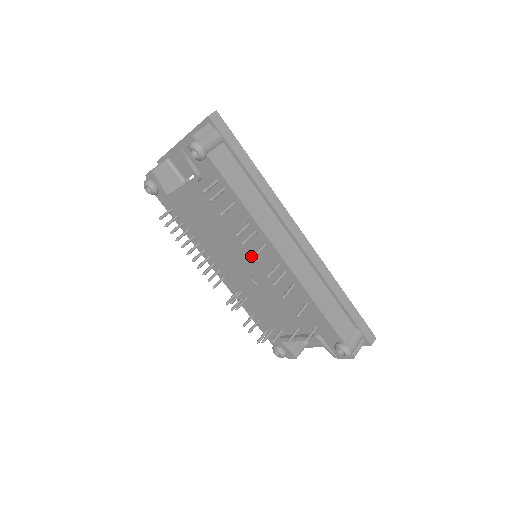
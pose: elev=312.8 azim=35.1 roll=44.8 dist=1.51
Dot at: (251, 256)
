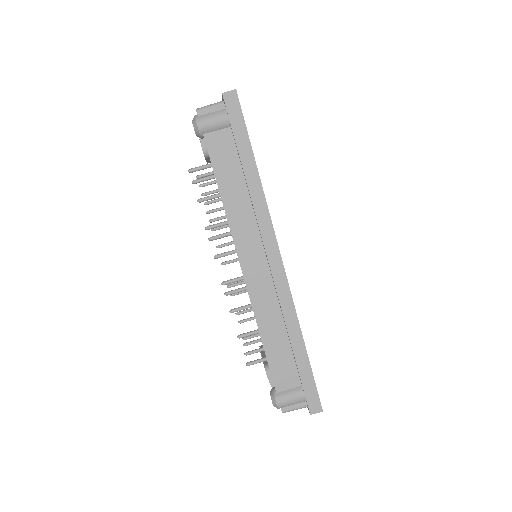
Dot at: occluded
